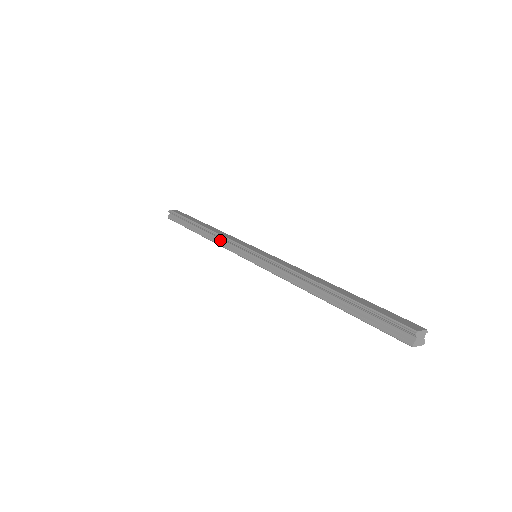
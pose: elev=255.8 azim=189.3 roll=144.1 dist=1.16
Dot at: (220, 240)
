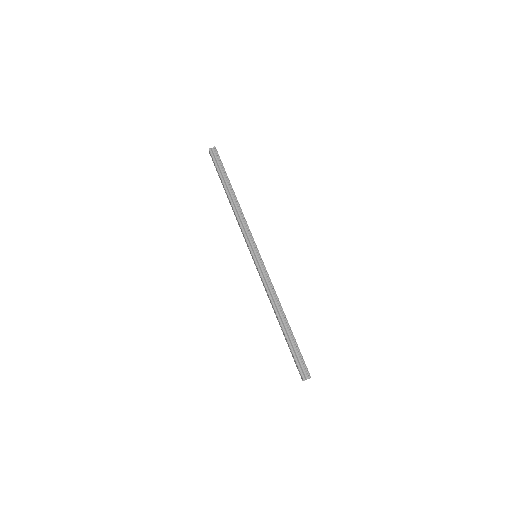
Dot at: (241, 219)
